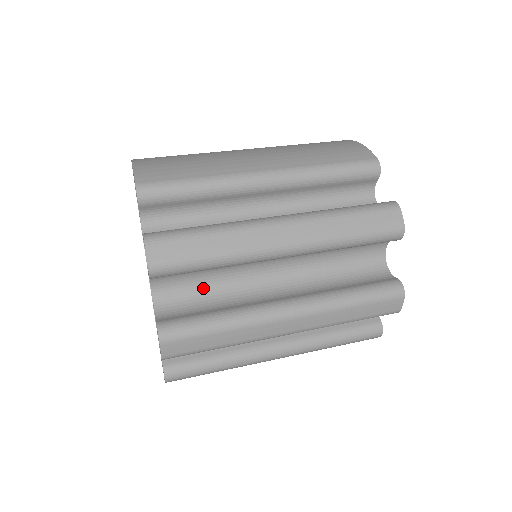
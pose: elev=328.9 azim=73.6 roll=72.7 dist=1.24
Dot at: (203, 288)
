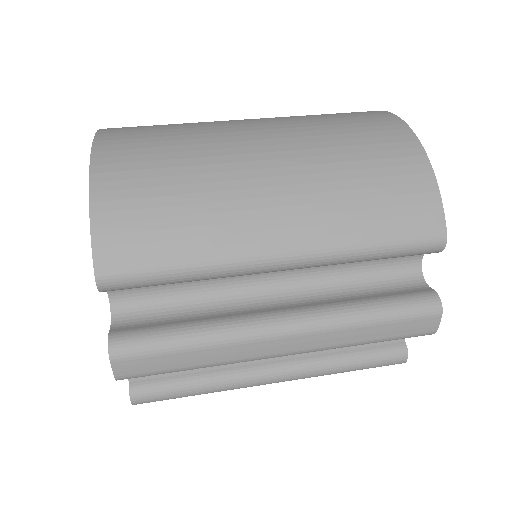
Dot at: occluded
